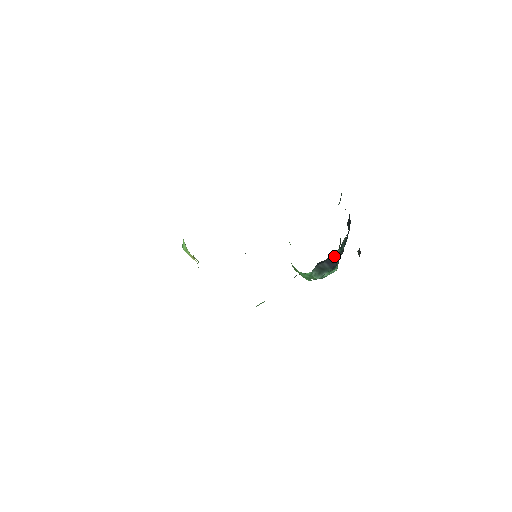
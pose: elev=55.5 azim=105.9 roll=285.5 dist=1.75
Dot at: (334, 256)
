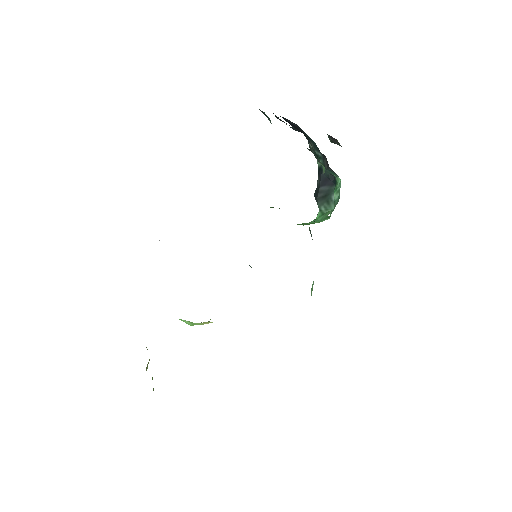
Dot at: (322, 172)
